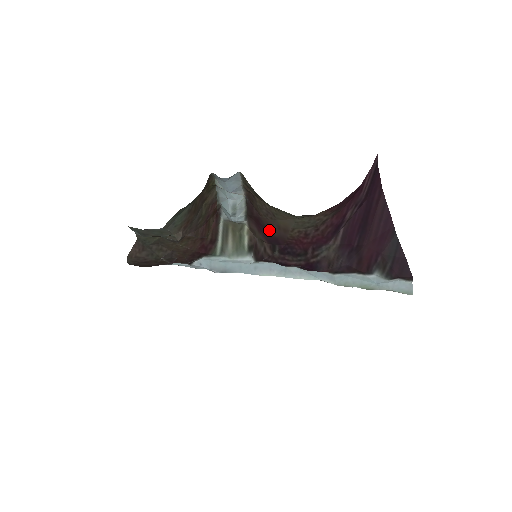
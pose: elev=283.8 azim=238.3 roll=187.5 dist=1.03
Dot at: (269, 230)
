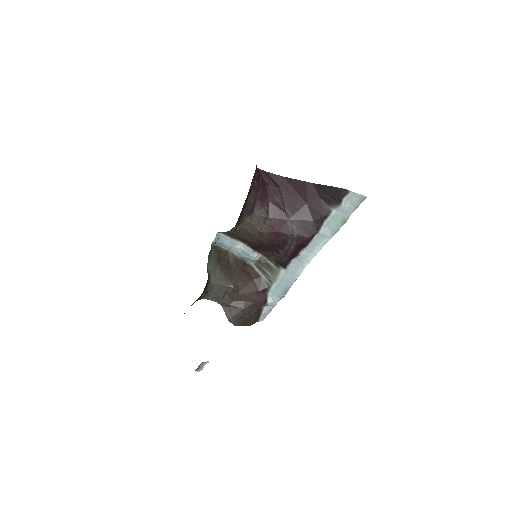
Dot at: (263, 244)
